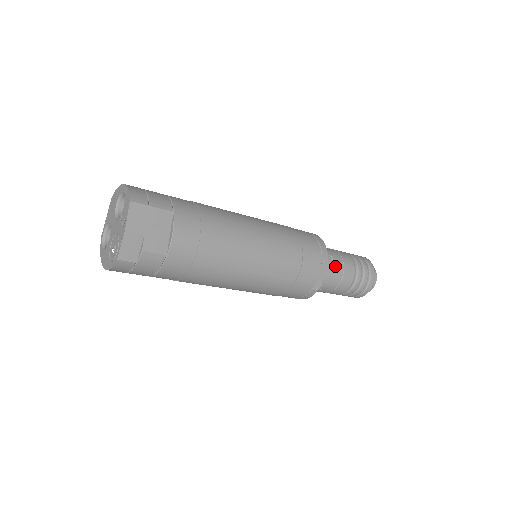
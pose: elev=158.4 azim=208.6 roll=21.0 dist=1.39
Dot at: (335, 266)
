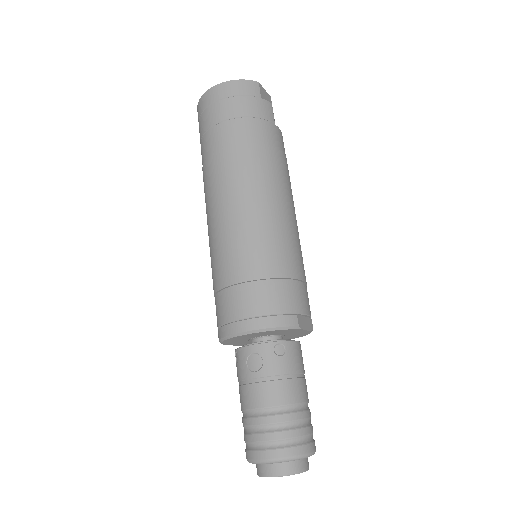
Dot at: (302, 359)
